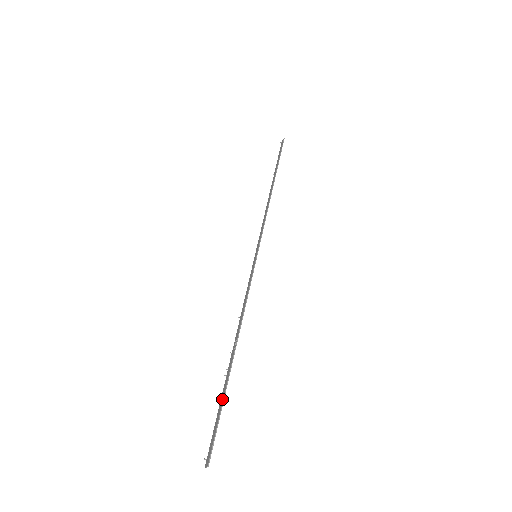
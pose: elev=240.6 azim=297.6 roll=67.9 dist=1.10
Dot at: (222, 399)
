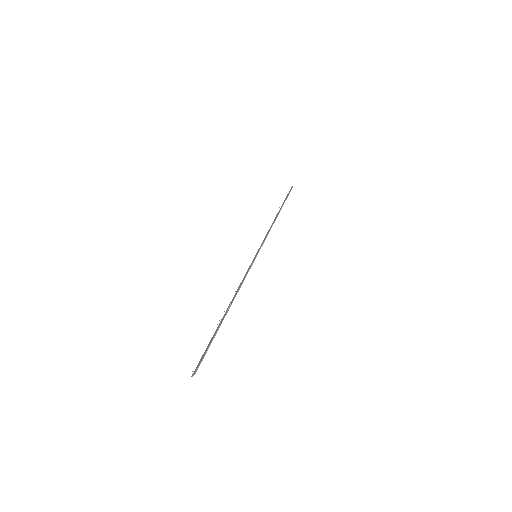
Dot at: (213, 337)
